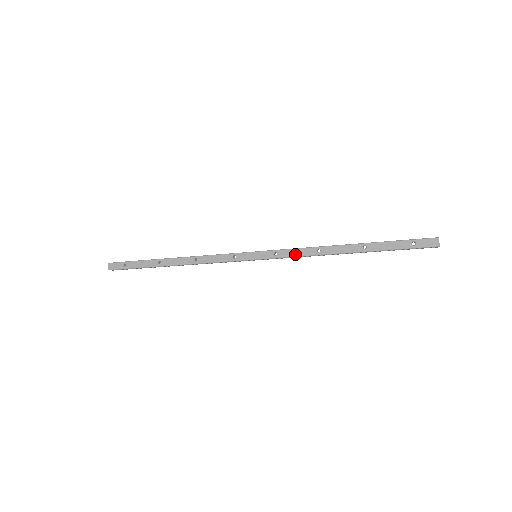
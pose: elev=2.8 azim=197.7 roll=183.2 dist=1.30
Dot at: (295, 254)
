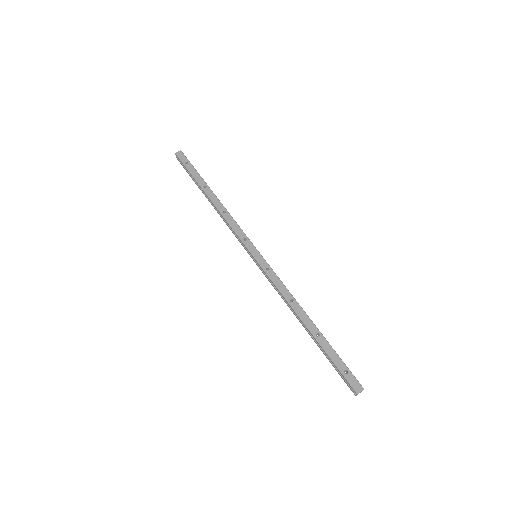
Dot at: (277, 284)
